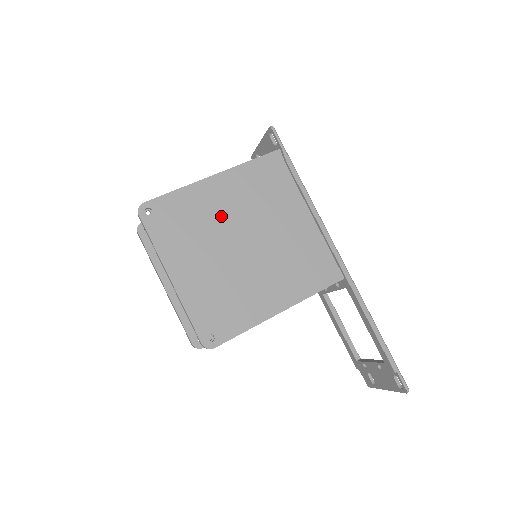
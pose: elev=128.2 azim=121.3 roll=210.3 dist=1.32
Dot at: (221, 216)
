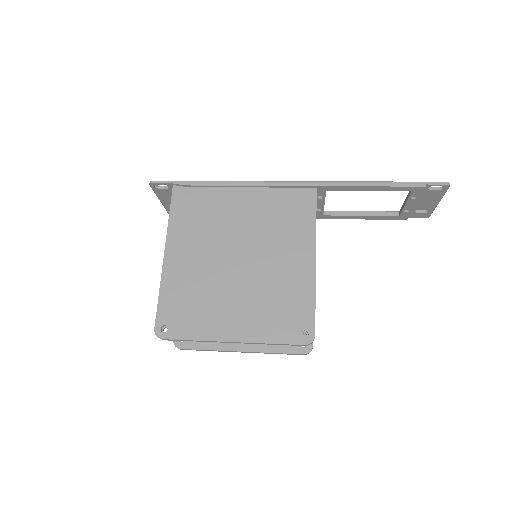
Dot at: (203, 268)
